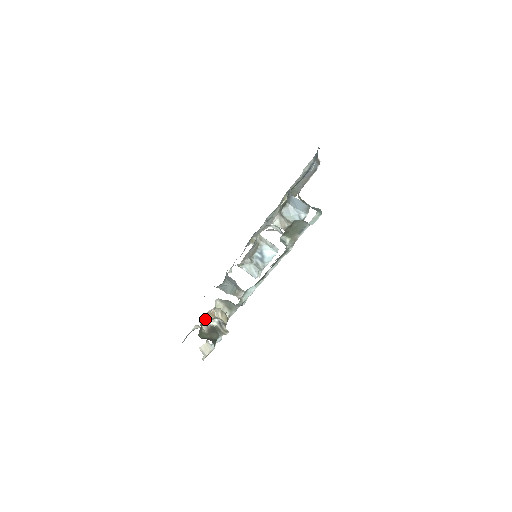
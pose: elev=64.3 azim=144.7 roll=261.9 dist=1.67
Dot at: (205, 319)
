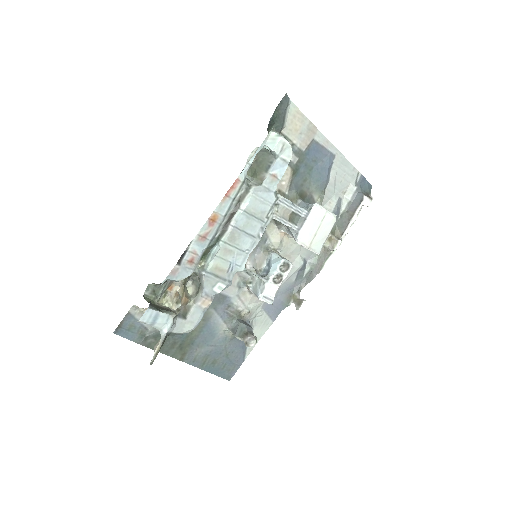
Dot at: (171, 304)
